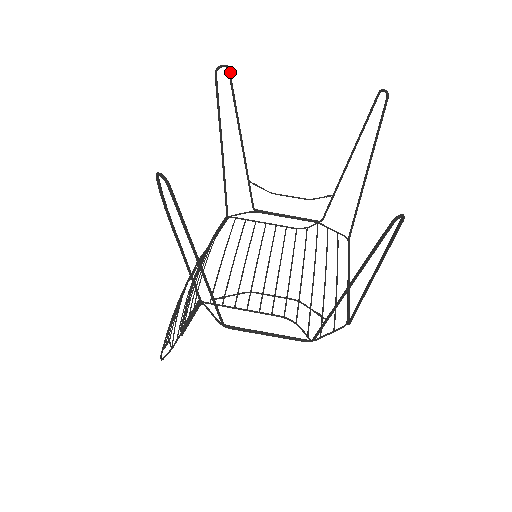
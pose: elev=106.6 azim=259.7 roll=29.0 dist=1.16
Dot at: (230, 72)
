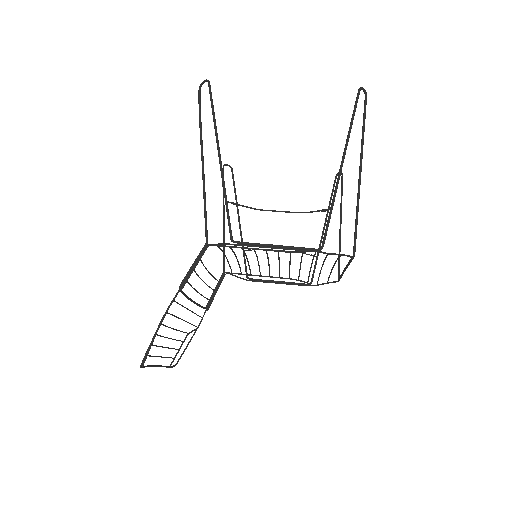
Dot at: occluded
